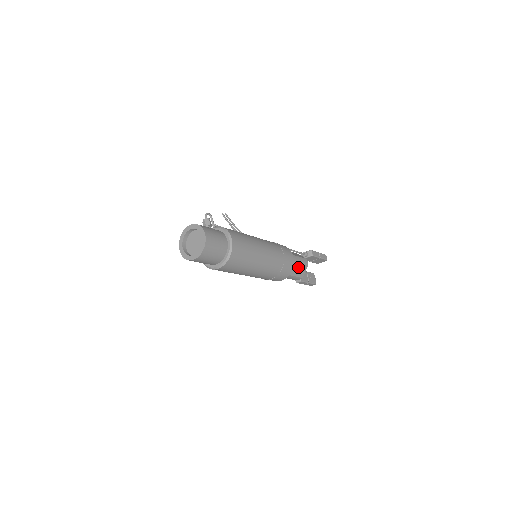
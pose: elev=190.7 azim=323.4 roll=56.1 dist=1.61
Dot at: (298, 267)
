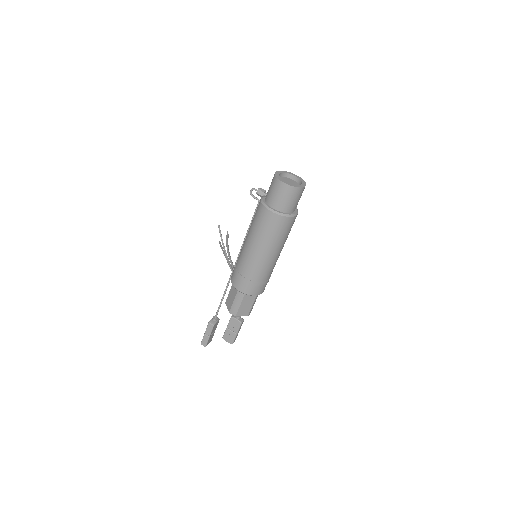
Dot at: (249, 304)
